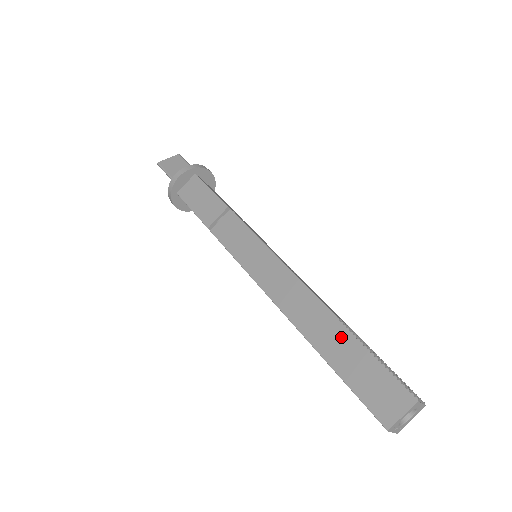
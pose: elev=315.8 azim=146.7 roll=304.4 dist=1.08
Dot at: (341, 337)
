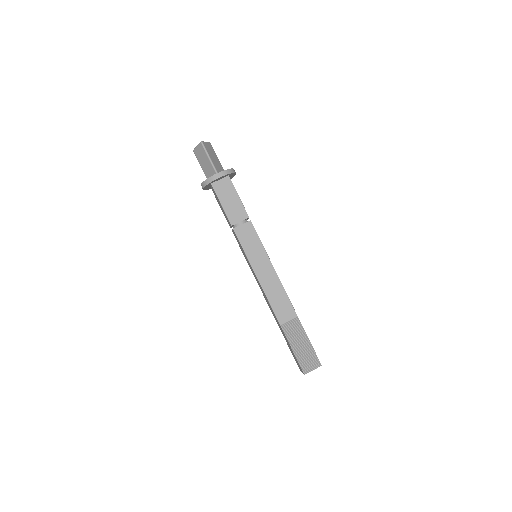
Dot at: (283, 333)
